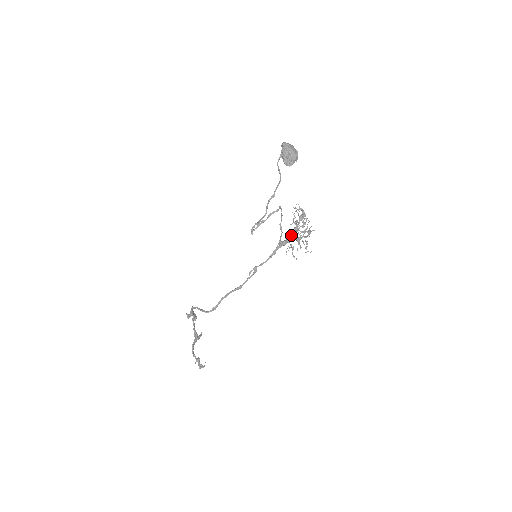
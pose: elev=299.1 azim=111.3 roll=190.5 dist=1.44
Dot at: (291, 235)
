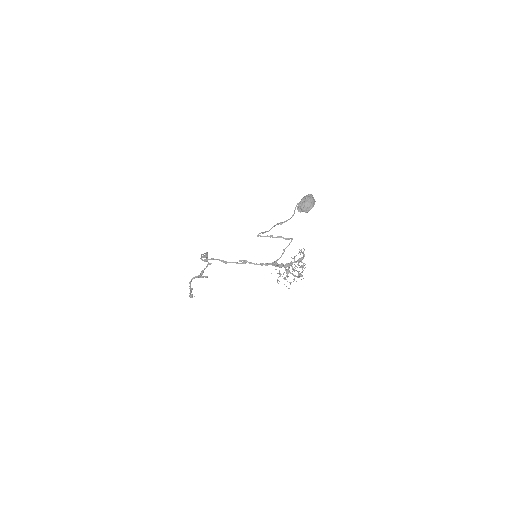
Dot at: (288, 266)
